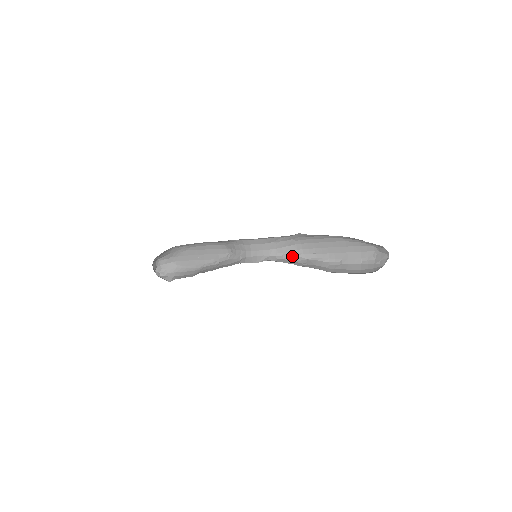
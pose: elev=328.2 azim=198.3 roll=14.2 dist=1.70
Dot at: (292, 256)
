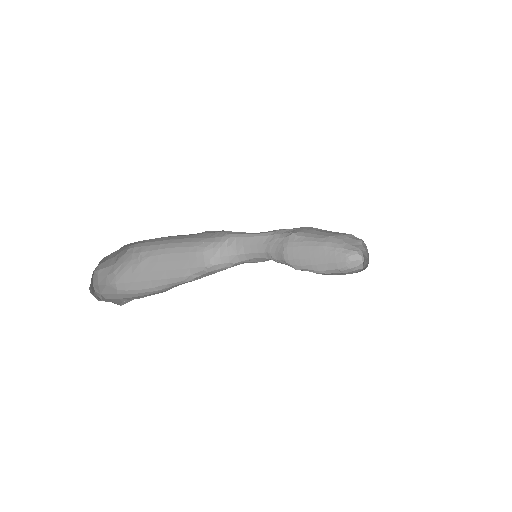
Dot at: (285, 263)
